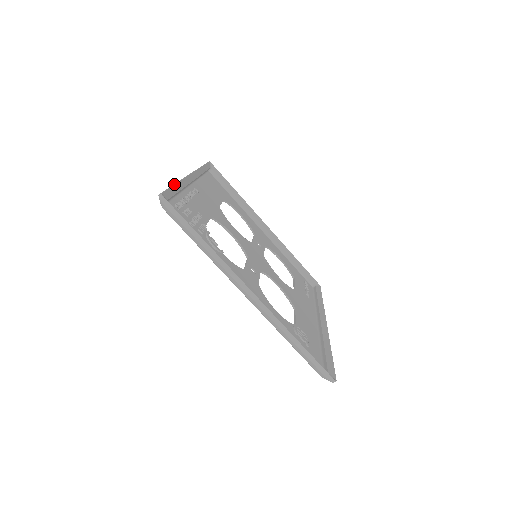
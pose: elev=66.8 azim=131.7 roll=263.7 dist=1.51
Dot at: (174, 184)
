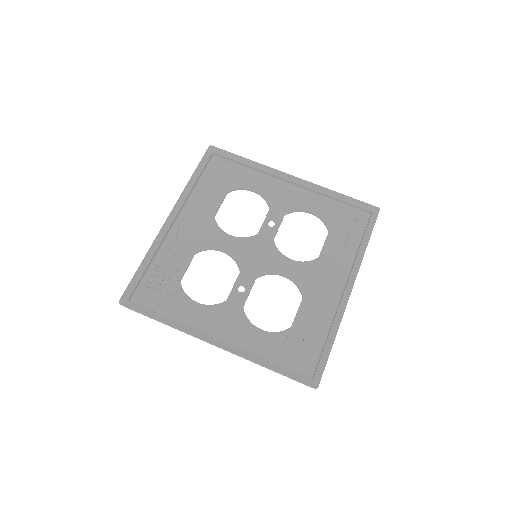
Dot at: (138, 267)
